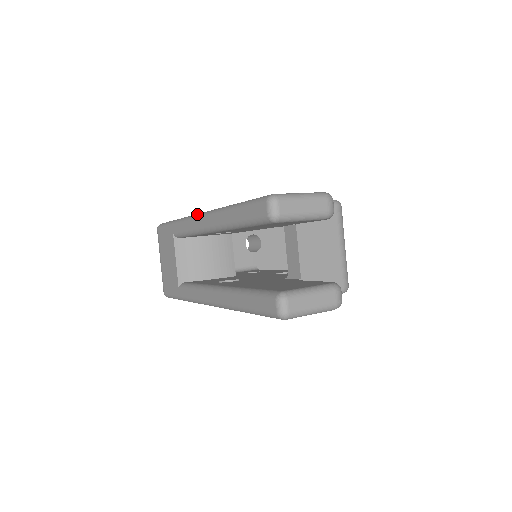
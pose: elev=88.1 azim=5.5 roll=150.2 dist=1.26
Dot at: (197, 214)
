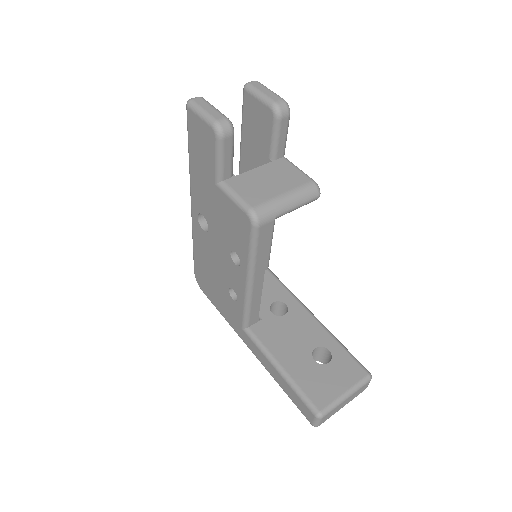
Dot at: occluded
